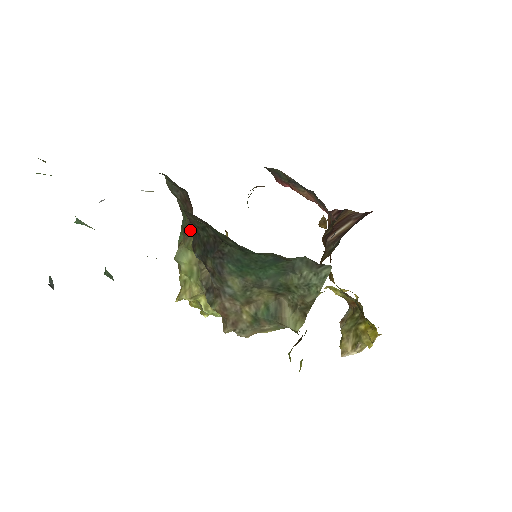
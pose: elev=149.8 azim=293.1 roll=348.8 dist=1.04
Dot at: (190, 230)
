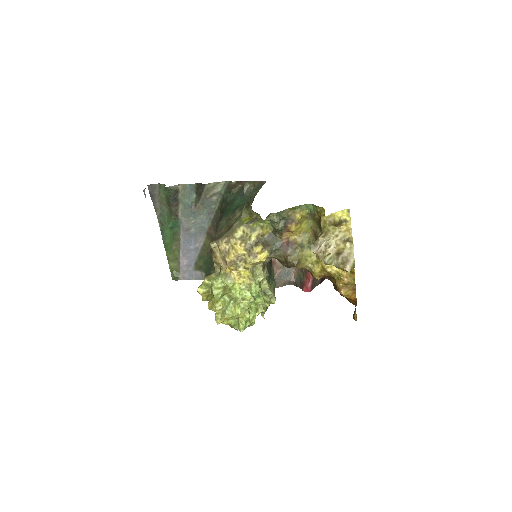
Dot at: occluded
